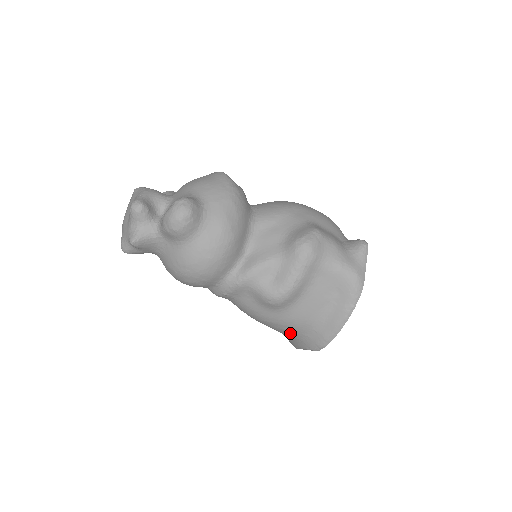
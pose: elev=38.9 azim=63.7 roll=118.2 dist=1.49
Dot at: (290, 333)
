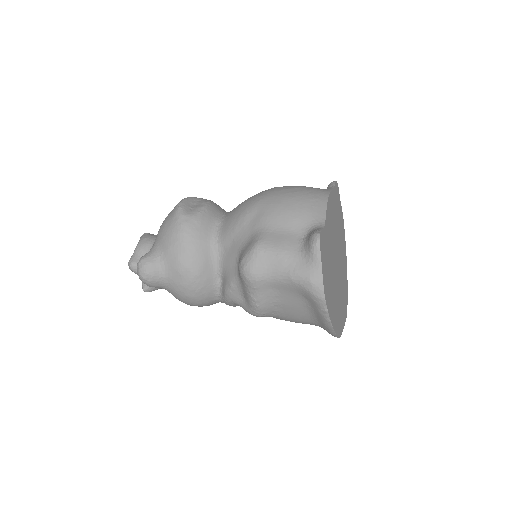
Dot at: occluded
